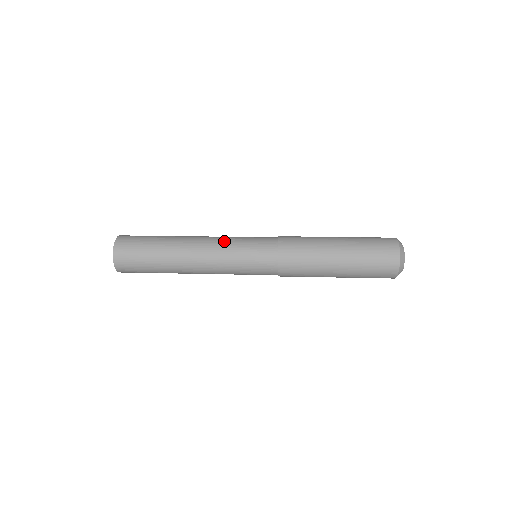
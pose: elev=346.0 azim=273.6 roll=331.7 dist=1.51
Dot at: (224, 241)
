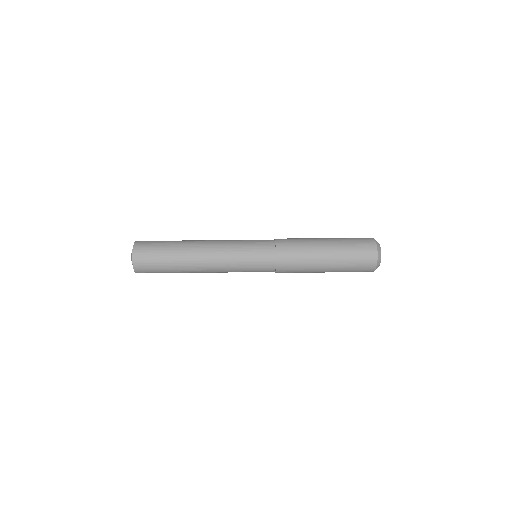
Dot at: (229, 241)
